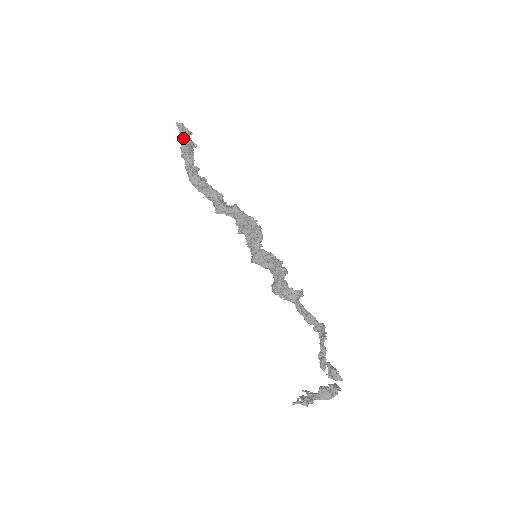
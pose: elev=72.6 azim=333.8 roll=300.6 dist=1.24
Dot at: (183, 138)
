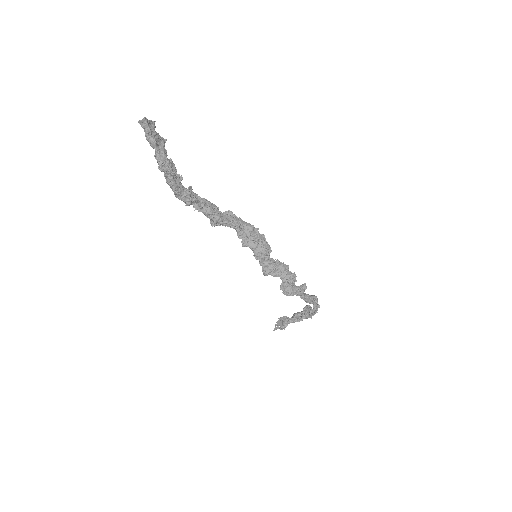
Dot at: (155, 143)
